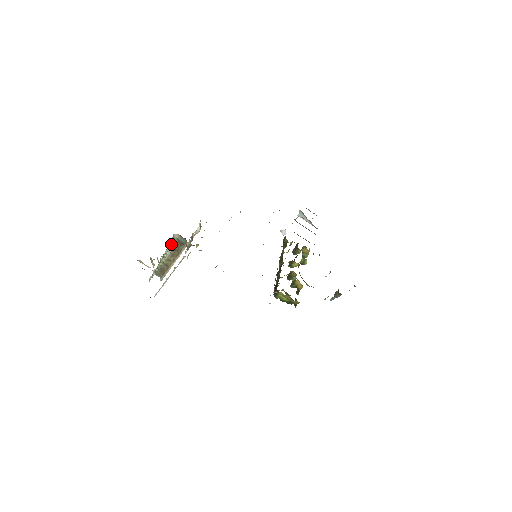
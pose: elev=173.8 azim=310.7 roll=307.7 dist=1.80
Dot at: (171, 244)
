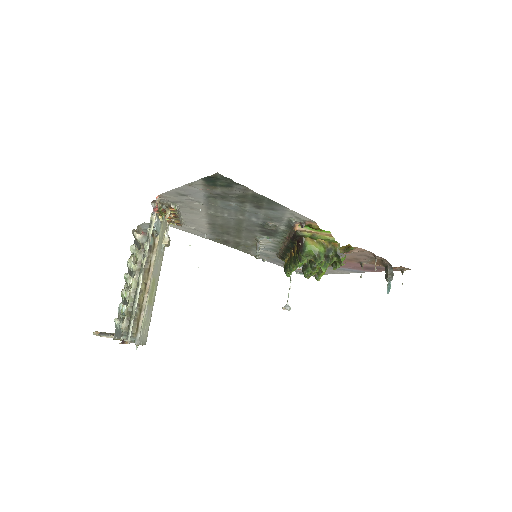
Dot at: occluded
